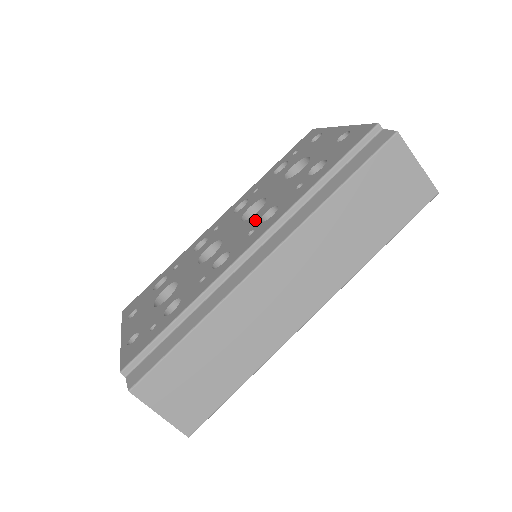
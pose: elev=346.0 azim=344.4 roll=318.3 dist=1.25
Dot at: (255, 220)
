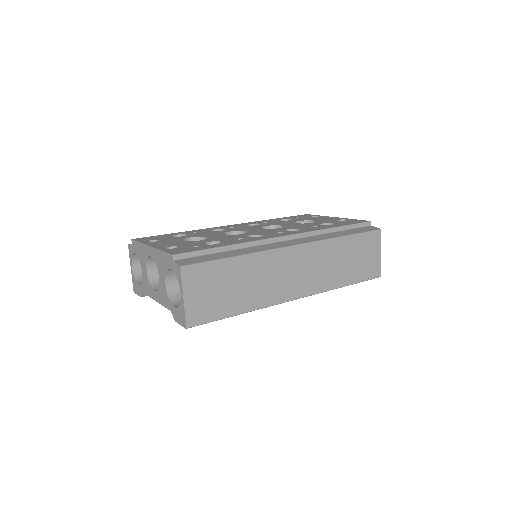
Dot at: (280, 230)
